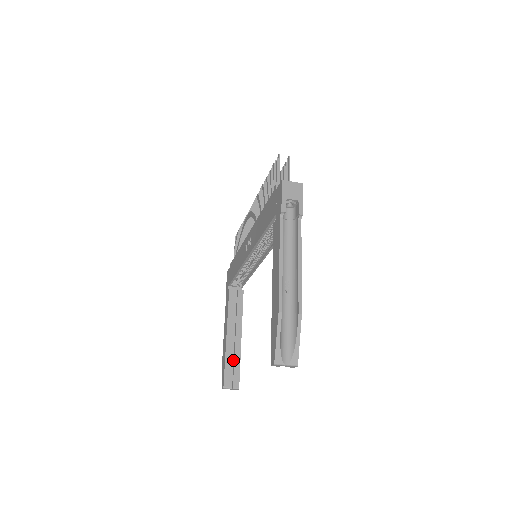
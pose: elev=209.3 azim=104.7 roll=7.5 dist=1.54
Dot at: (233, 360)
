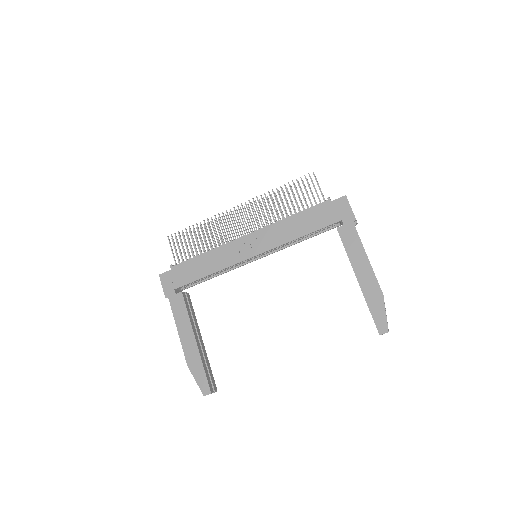
Dot at: occluded
